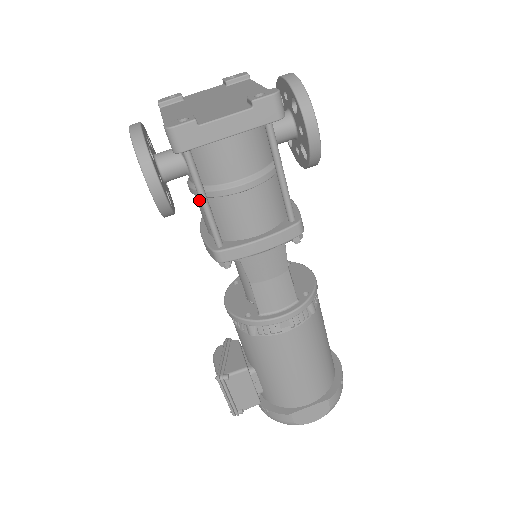
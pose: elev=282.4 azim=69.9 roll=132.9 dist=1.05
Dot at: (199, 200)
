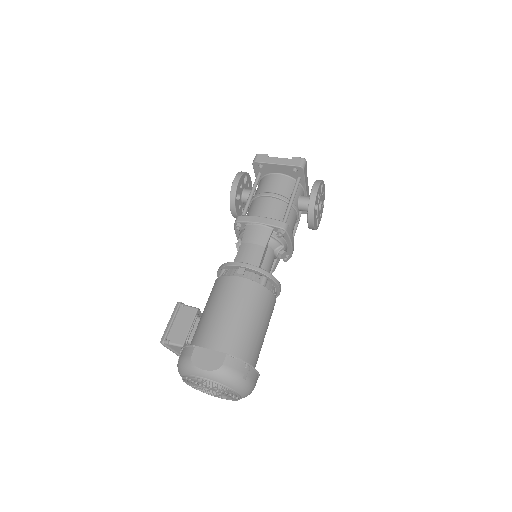
Dot at: occluded
